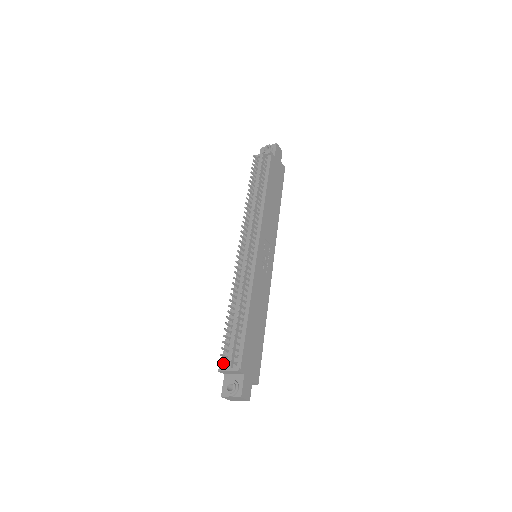
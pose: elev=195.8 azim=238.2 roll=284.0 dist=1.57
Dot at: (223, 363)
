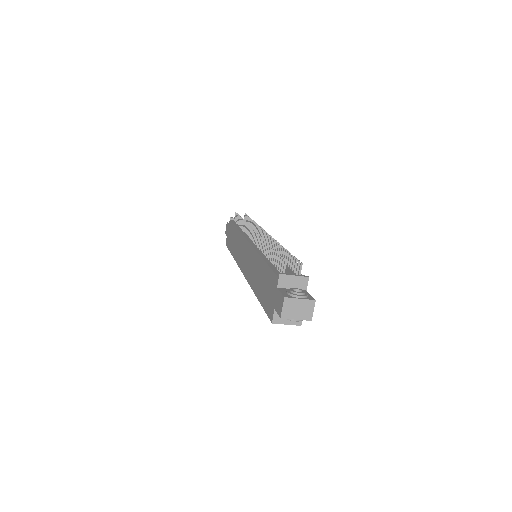
Dot at: occluded
